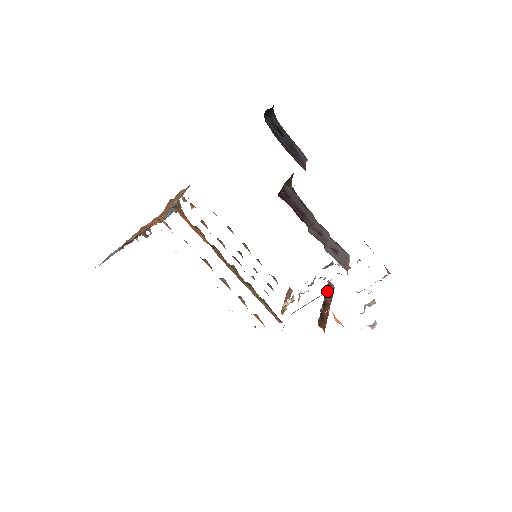
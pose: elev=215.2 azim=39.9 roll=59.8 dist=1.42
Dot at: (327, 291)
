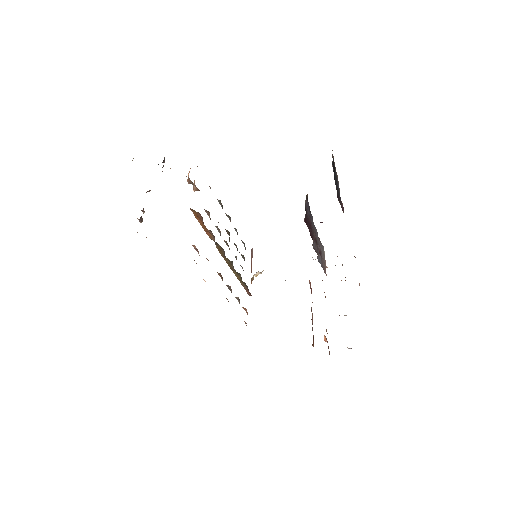
Dot at: occluded
